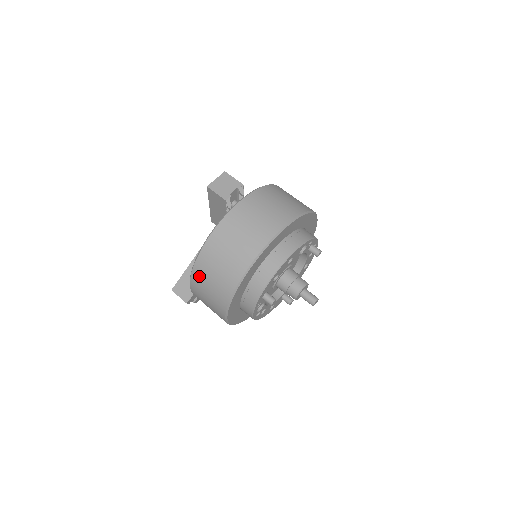
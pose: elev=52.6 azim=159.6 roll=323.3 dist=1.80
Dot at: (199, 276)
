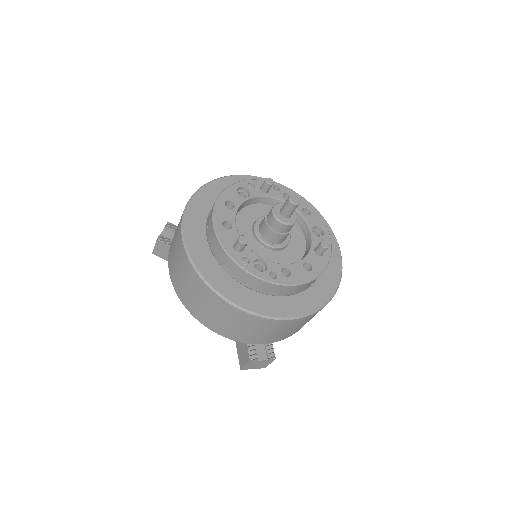
Dot at: (191, 306)
